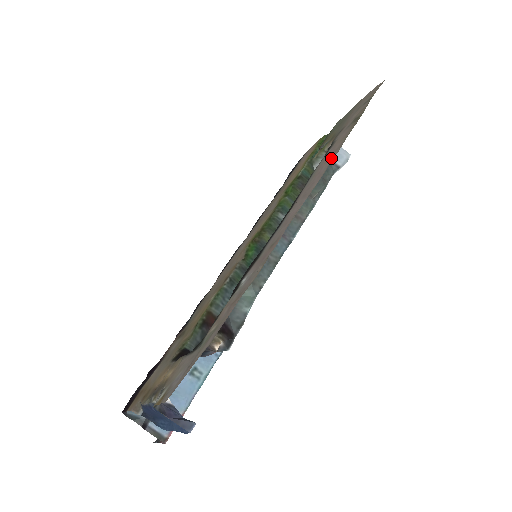
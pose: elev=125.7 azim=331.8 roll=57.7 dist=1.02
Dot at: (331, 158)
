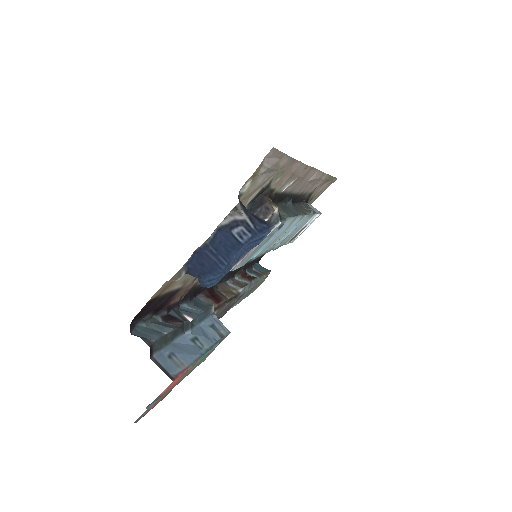
Dot at: occluded
